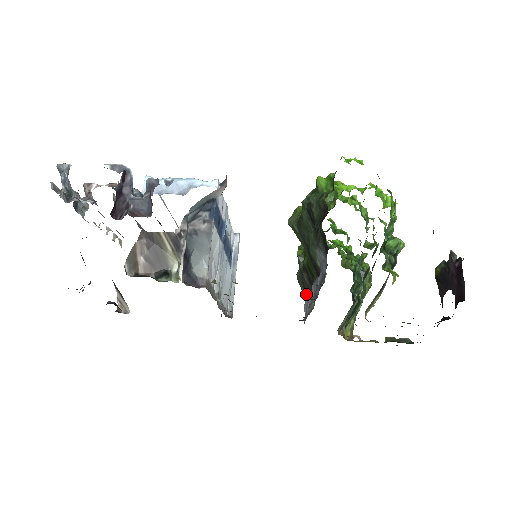
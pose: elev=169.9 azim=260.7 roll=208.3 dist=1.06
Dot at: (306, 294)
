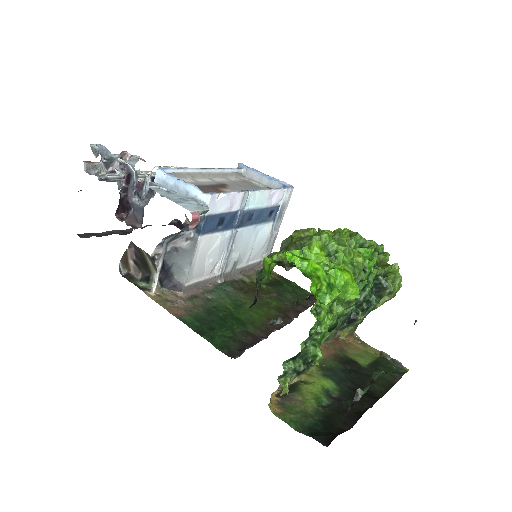
Dot at: occluded
